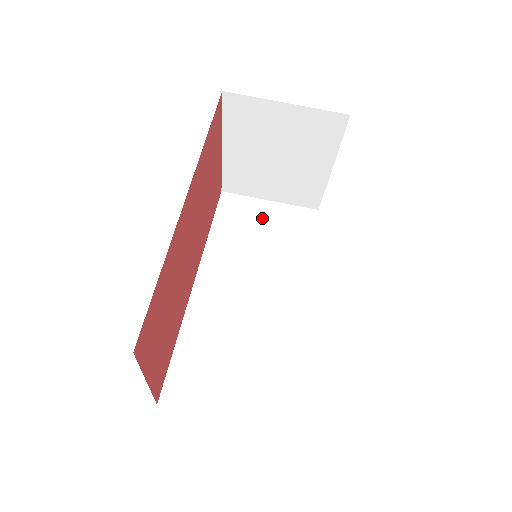
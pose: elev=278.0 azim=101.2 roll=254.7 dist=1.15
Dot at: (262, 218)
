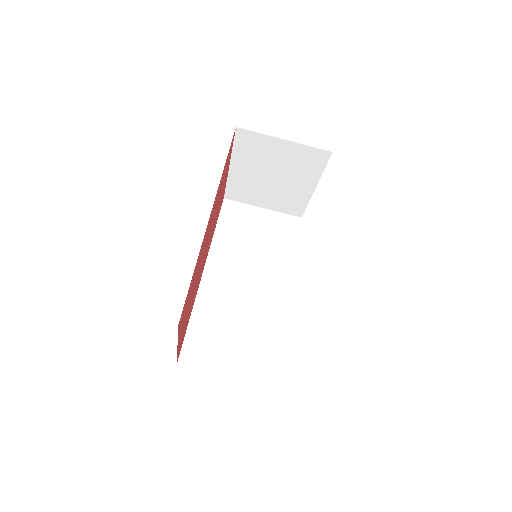
Dot at: (256, 222)
